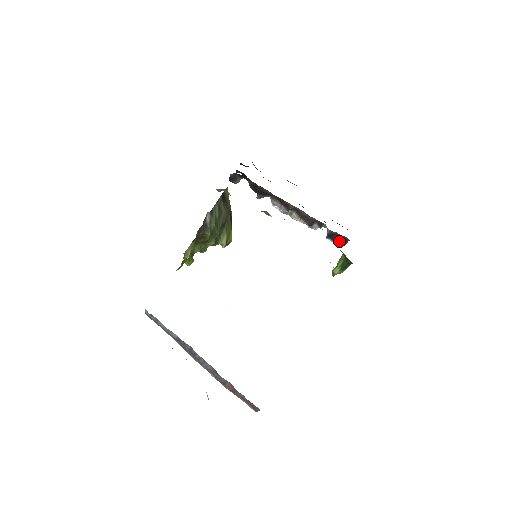
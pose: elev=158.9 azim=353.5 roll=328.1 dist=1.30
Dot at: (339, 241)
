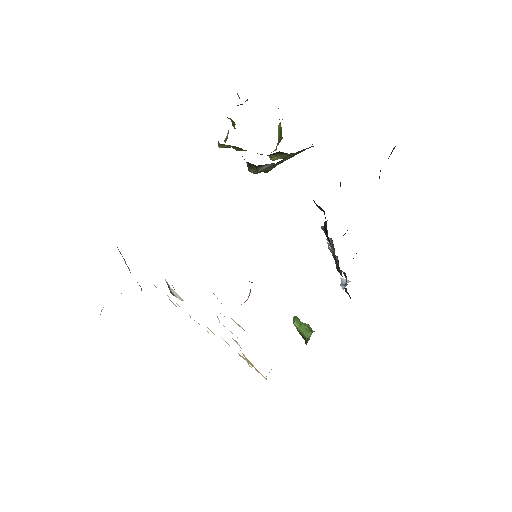
Dot at: (345, 289)
